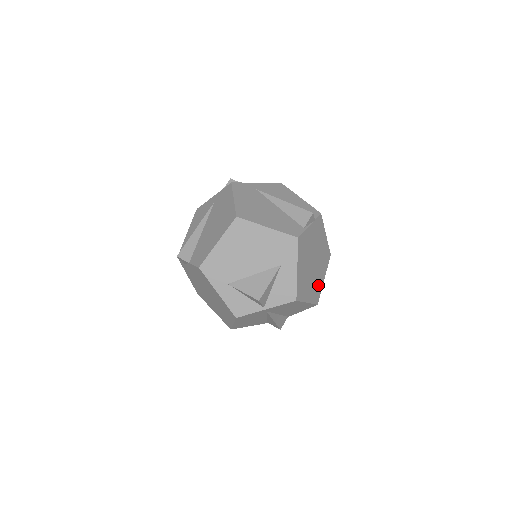
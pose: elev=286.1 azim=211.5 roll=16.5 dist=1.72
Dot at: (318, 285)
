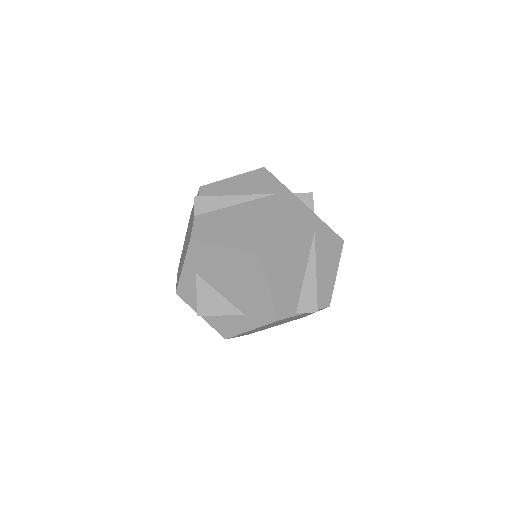
Dot at: occluded
